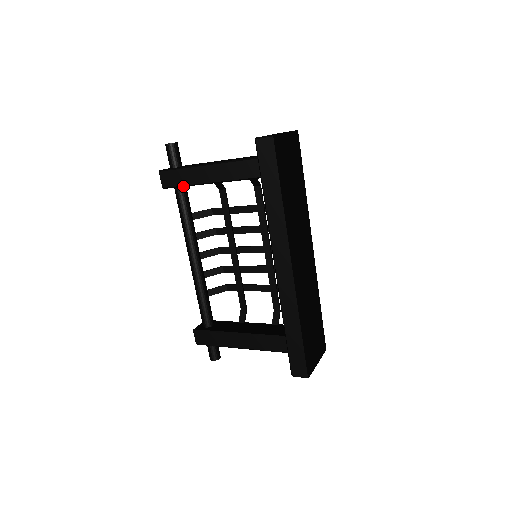
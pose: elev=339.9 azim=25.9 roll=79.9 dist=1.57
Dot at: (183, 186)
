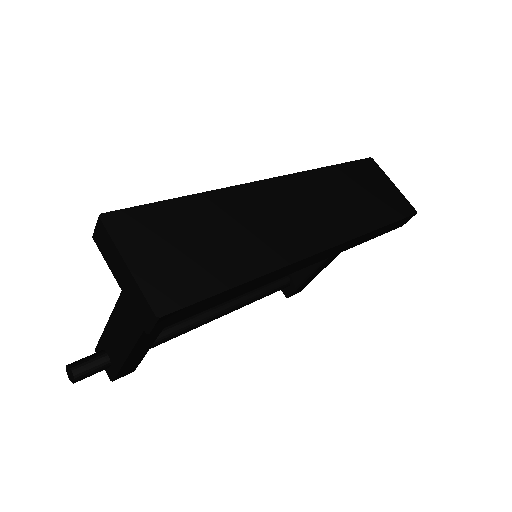
Dot at: (144, 356)
